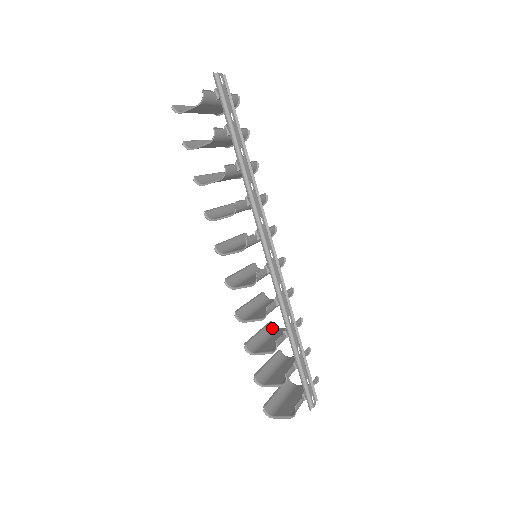
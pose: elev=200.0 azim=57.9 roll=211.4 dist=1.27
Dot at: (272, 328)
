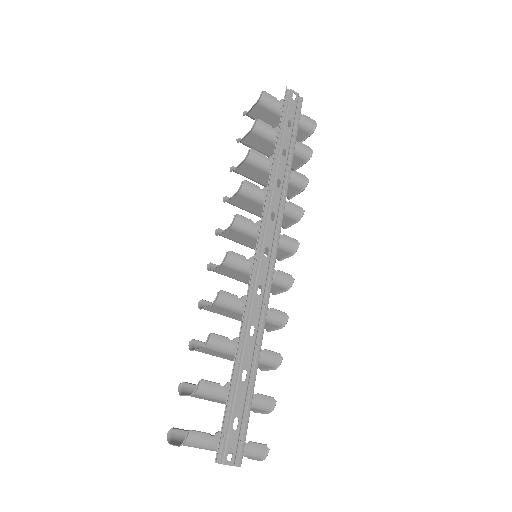
Dot at: occluded
